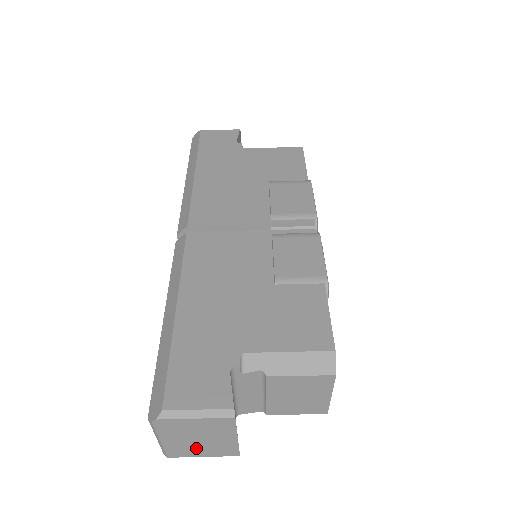
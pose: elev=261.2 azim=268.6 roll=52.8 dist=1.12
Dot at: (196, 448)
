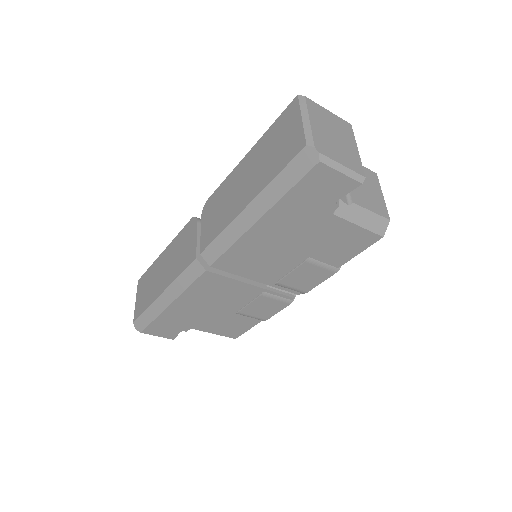
Dot at: occluded
